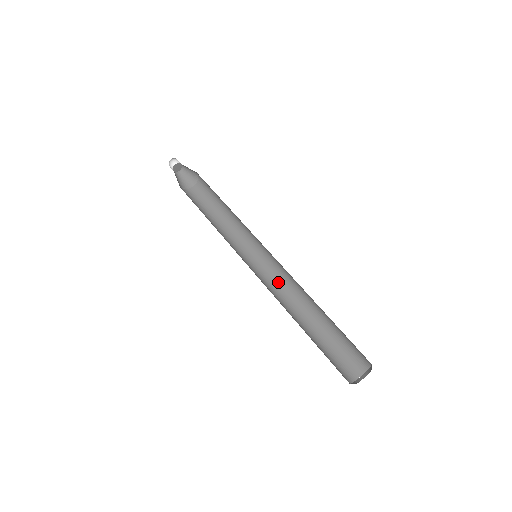
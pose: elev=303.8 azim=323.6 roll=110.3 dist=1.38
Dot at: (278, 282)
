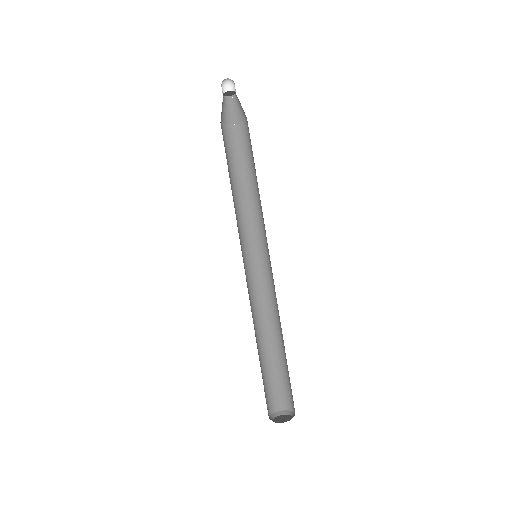
Dot at: (254, 290)
